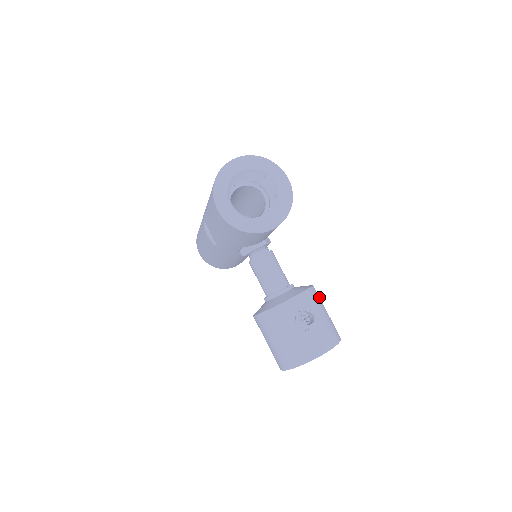
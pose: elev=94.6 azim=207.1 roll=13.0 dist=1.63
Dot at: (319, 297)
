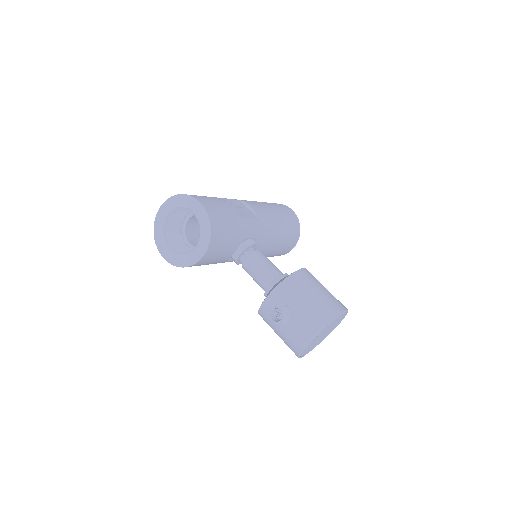
Dot at: (305, 281)
